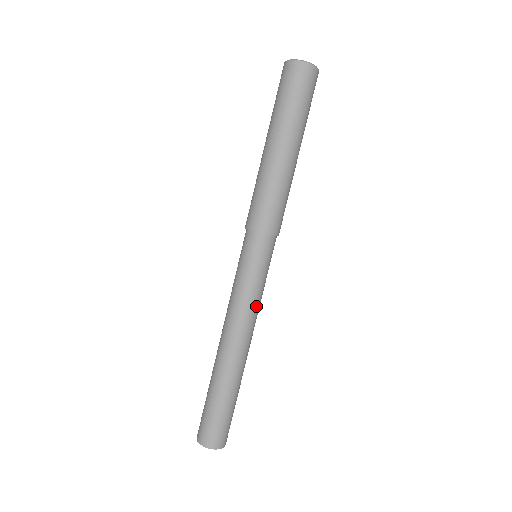
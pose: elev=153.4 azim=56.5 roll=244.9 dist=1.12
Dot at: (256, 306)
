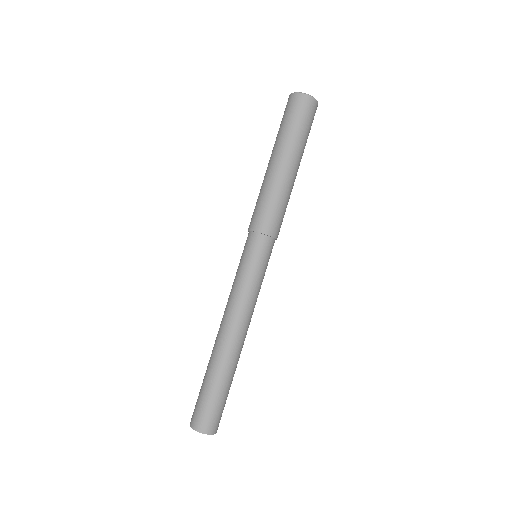
Dot at: (256, 300)
